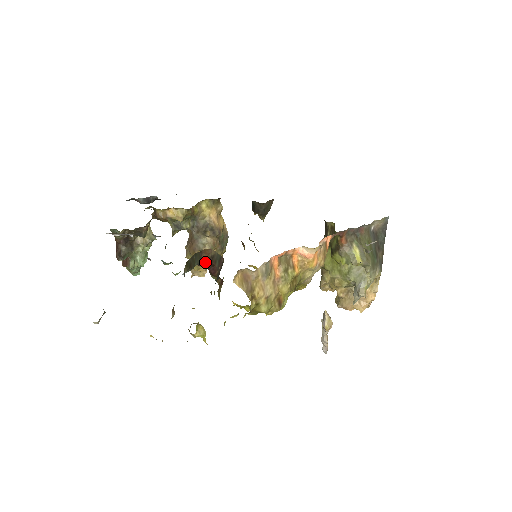
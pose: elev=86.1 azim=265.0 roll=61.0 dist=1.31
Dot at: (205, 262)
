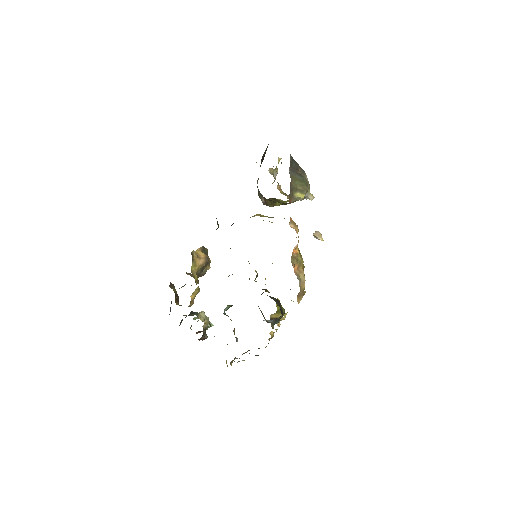
Dot at: occluded
